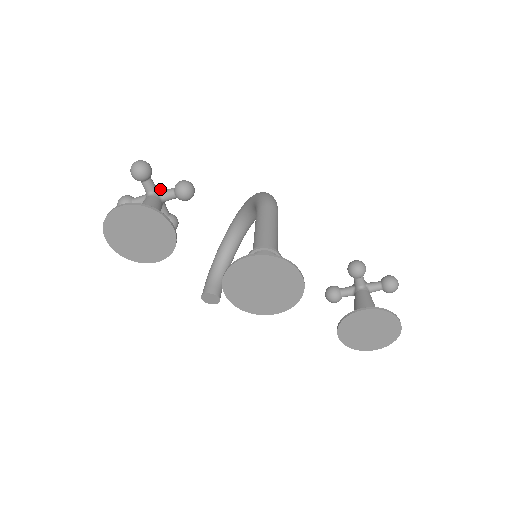
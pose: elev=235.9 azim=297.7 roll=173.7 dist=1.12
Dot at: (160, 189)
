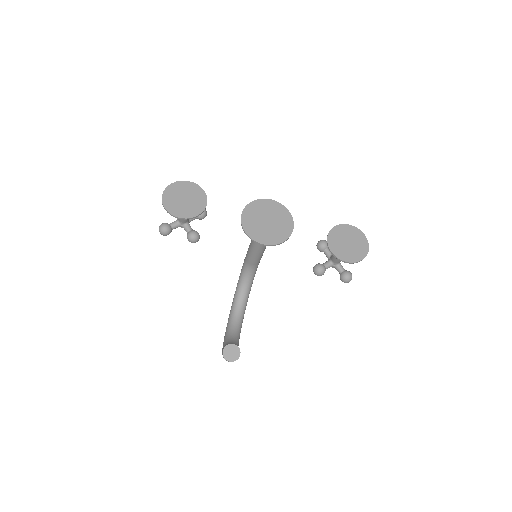
Dot at: occluded
